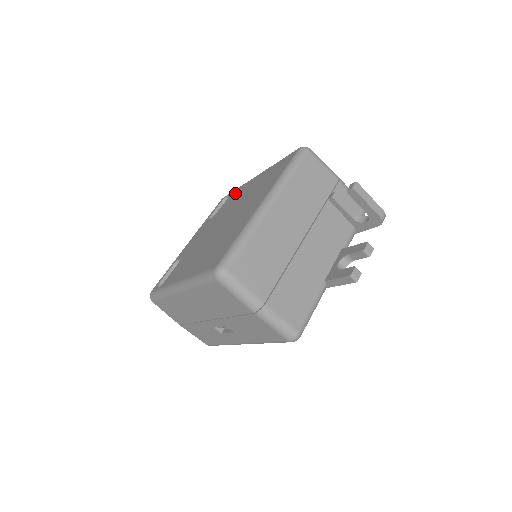
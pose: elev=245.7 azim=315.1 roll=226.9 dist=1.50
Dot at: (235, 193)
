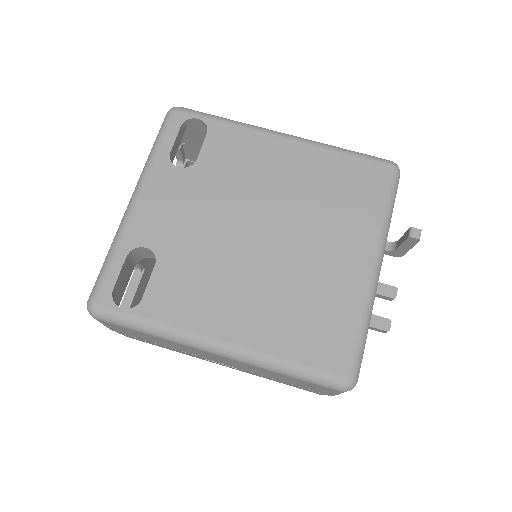
Dot at: (233, 140)
